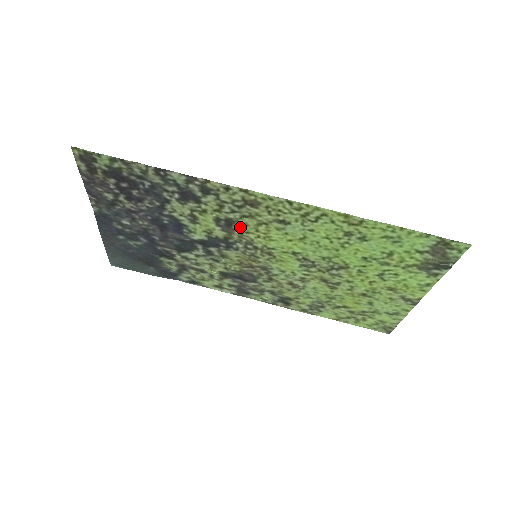
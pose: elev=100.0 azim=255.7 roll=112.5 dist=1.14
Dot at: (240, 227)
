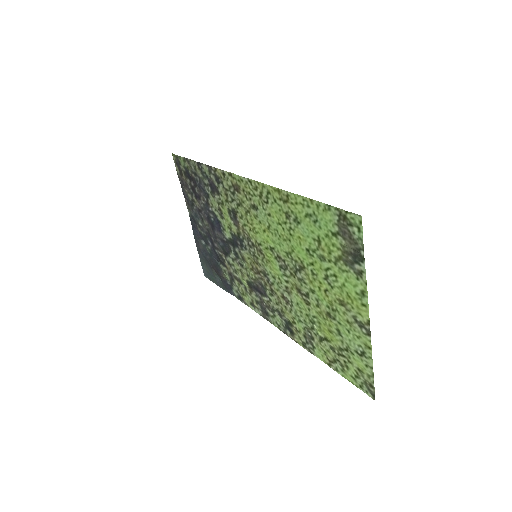
Dot at: (240, 219)
